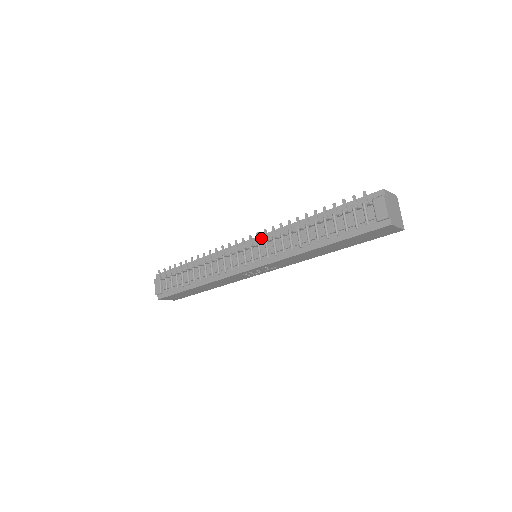
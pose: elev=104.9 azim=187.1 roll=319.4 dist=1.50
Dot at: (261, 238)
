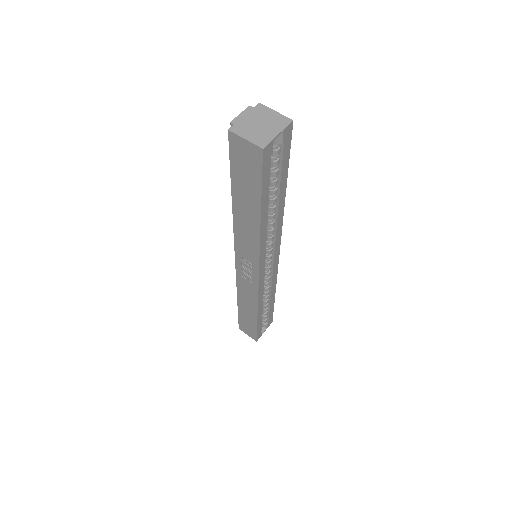
Dot at: occluded
